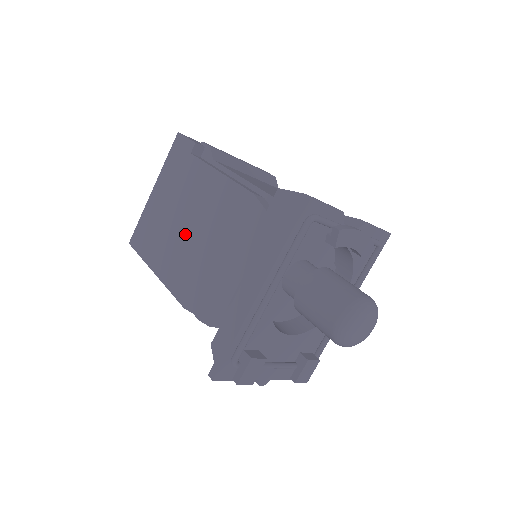
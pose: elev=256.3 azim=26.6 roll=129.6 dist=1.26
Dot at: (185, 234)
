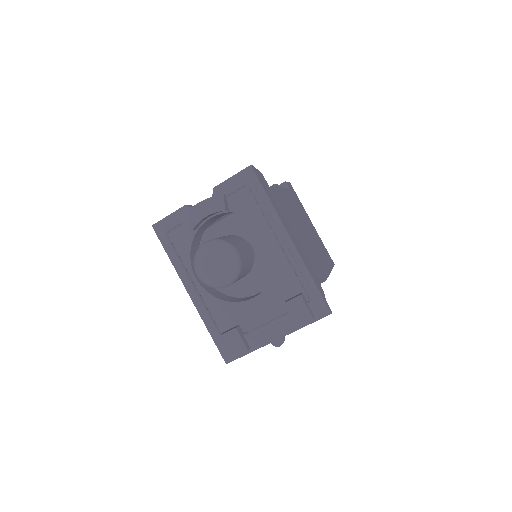
Dot at: occluded
